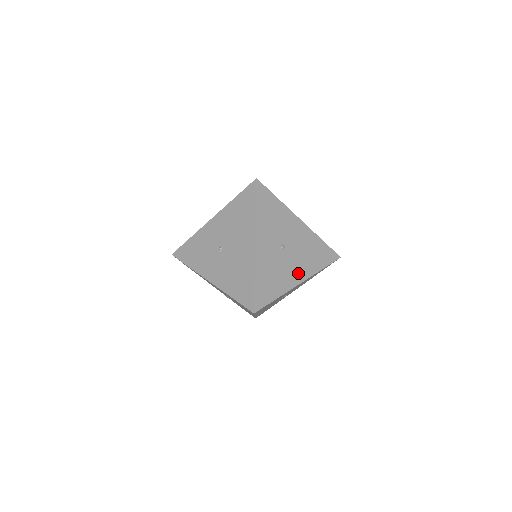
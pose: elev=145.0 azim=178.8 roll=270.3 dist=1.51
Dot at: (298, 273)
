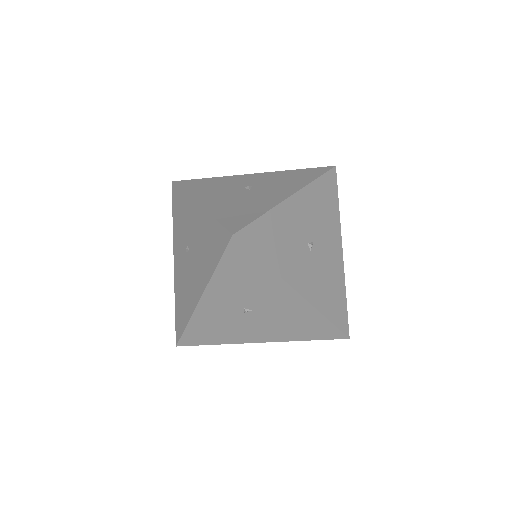
Dot at: (261, 335)
